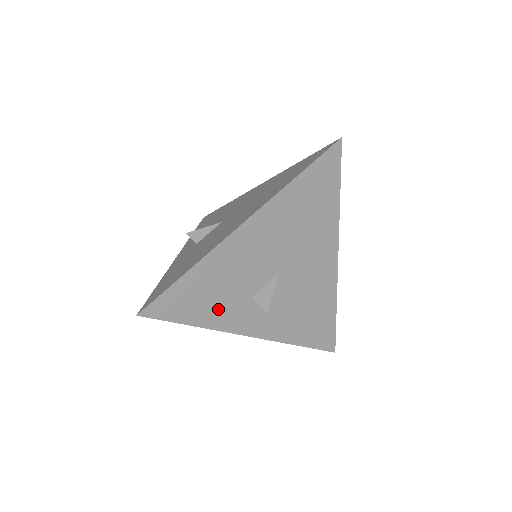
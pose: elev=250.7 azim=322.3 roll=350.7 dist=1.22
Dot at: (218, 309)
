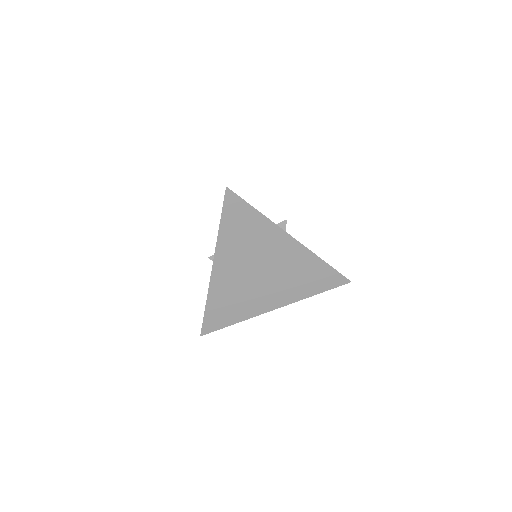
Dot at: occluded
